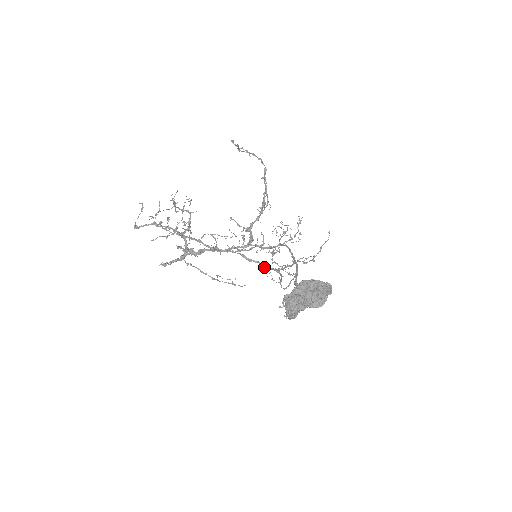
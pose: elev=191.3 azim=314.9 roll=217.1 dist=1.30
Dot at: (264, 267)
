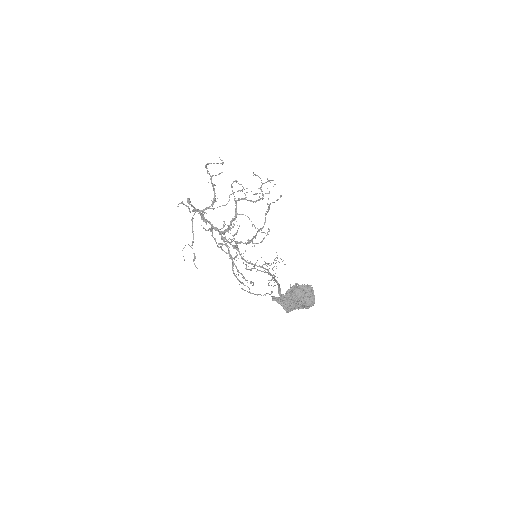
Dot at: (232, 269)
